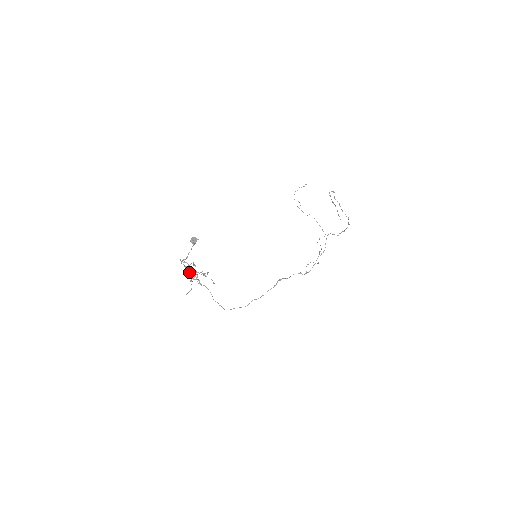
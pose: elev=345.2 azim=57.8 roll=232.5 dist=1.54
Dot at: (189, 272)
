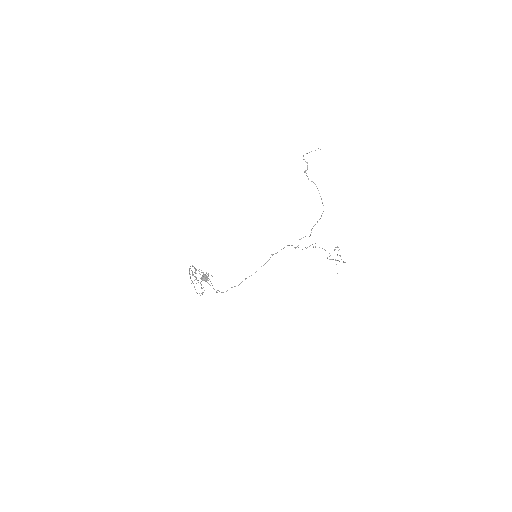
Dot at: occluded
